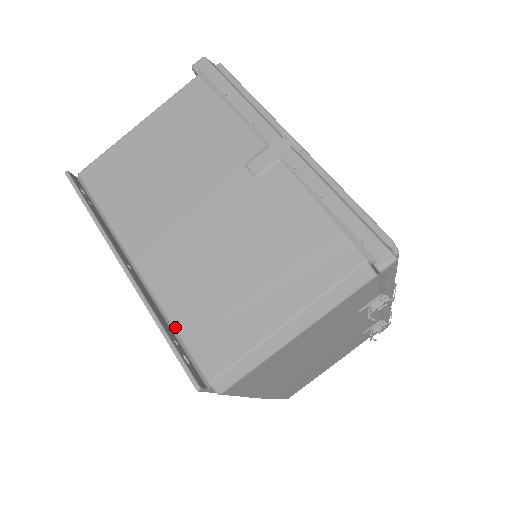
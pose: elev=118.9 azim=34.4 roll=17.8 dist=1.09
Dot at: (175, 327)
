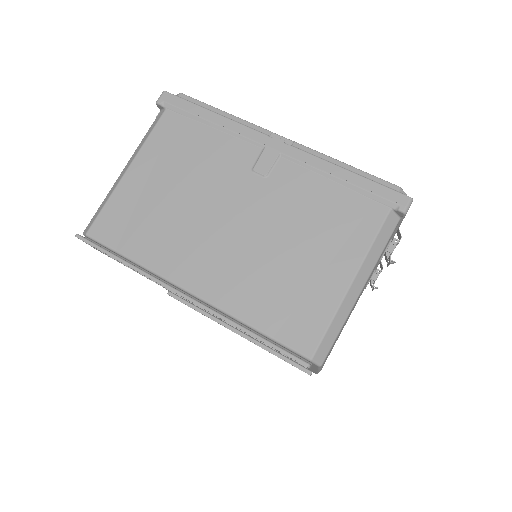
Dot at: (257, 328)
